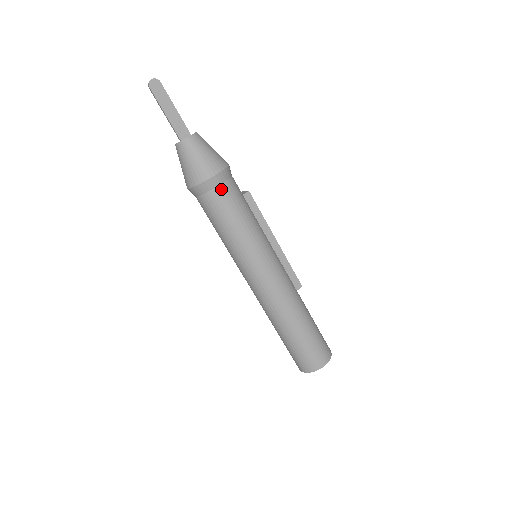
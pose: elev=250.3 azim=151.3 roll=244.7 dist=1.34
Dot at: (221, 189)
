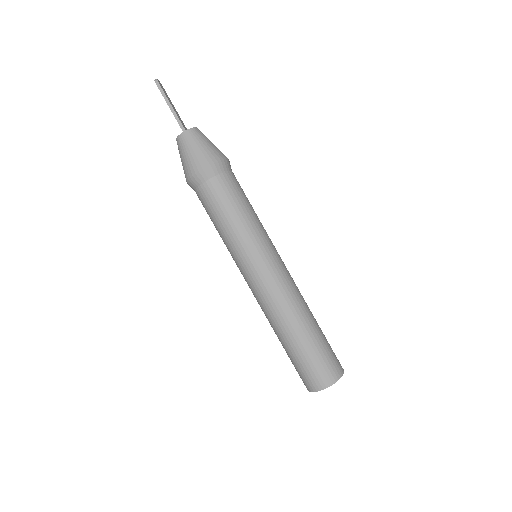
Dot at: (233, 173)
